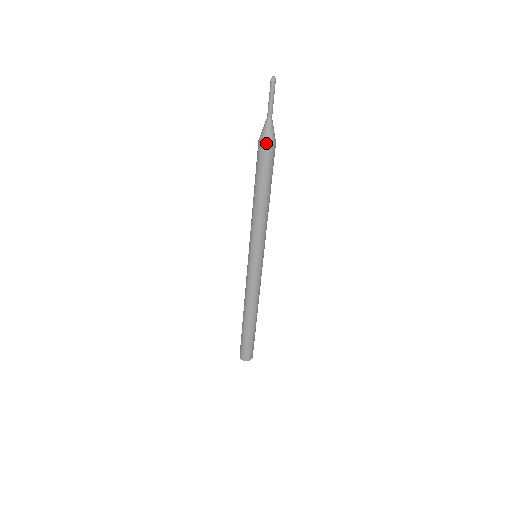
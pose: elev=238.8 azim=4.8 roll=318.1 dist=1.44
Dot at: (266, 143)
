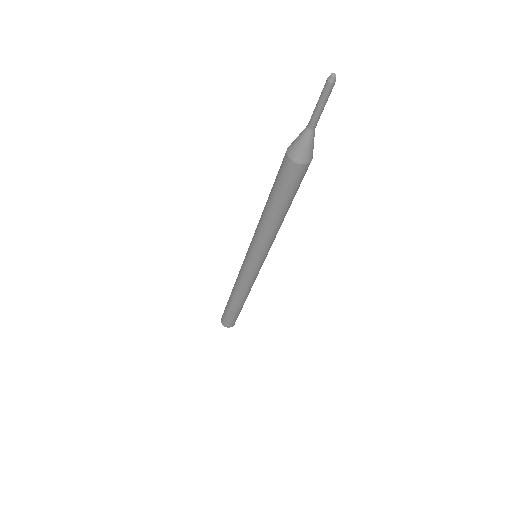
Dot at: (307, 162)
